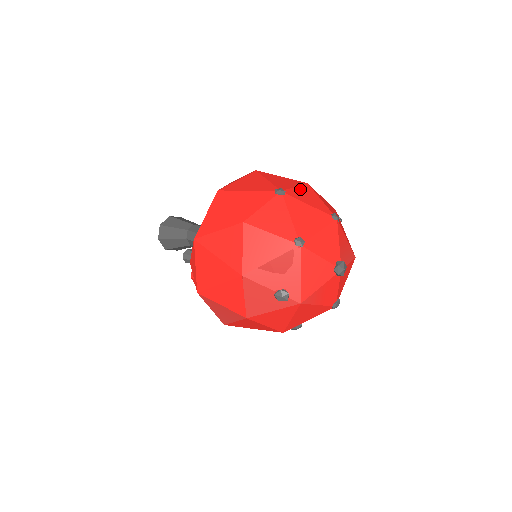
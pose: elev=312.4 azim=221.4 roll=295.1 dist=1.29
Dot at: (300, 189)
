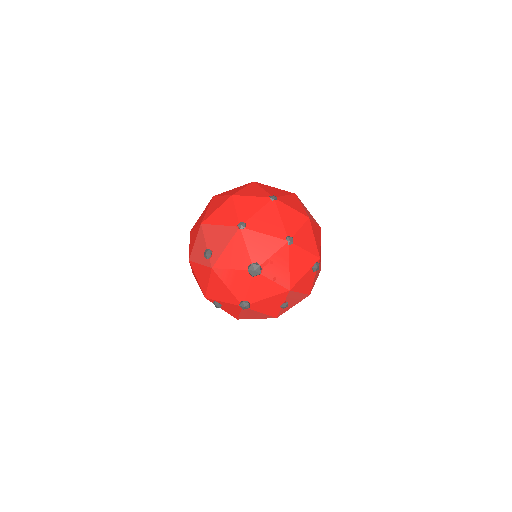
Dot at: (294, 212)
